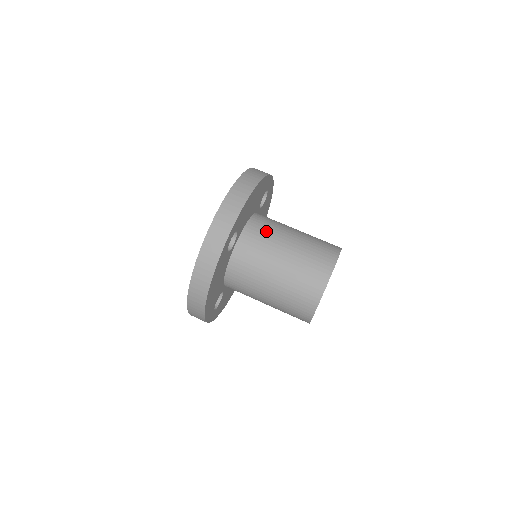
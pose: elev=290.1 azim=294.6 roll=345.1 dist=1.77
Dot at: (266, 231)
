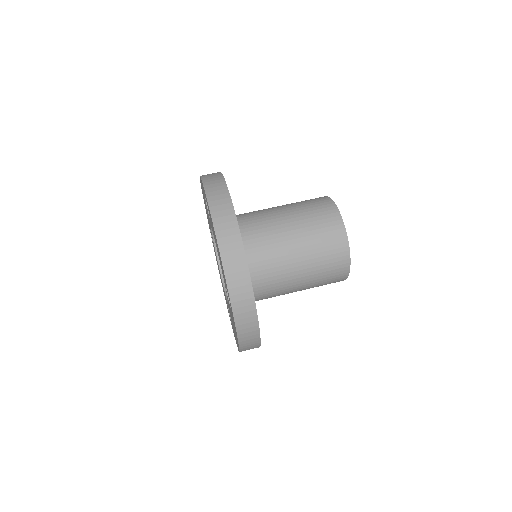
Dot at: occluded
